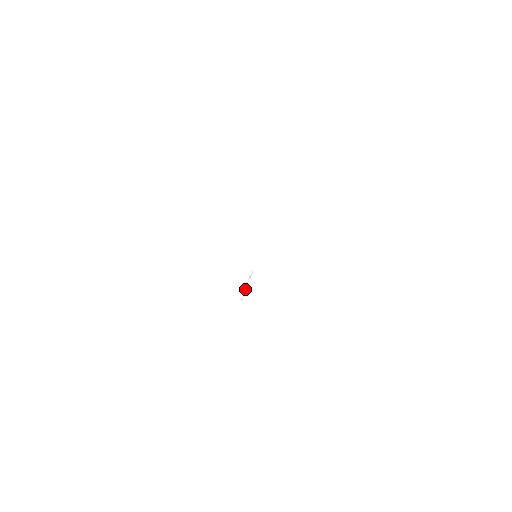
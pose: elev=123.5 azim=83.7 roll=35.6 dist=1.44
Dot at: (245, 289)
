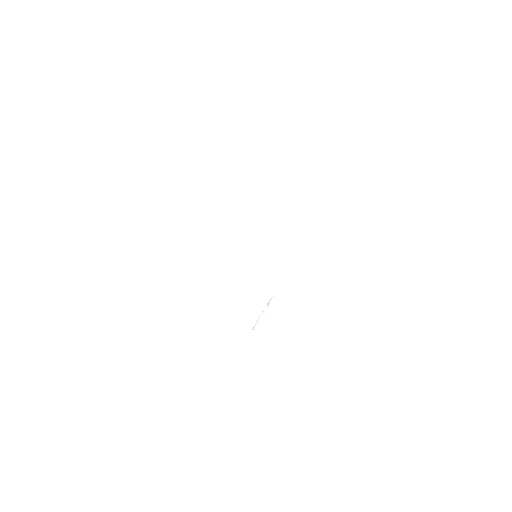
Dot at: (259, 317)
